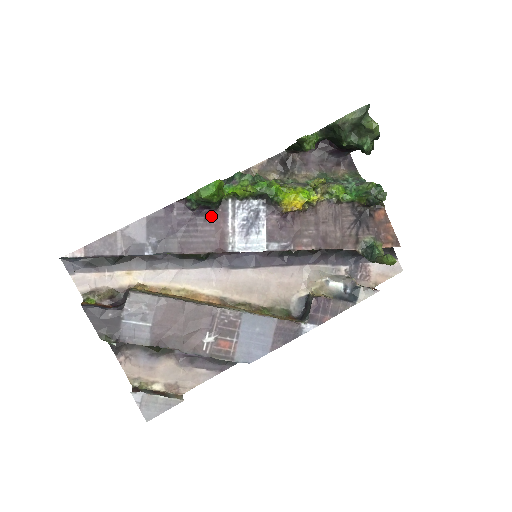
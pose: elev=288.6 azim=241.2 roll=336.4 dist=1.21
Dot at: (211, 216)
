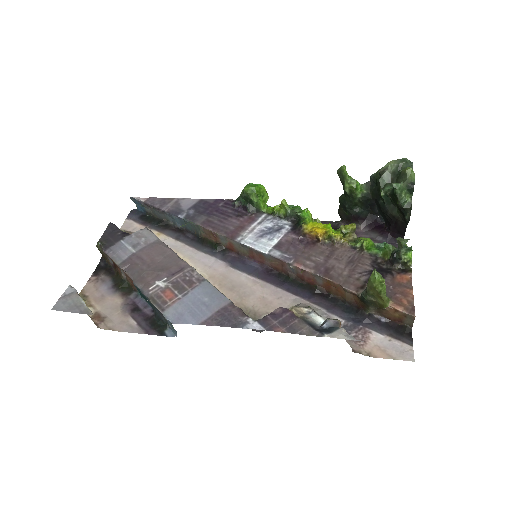
Dot at: (244, 216)
